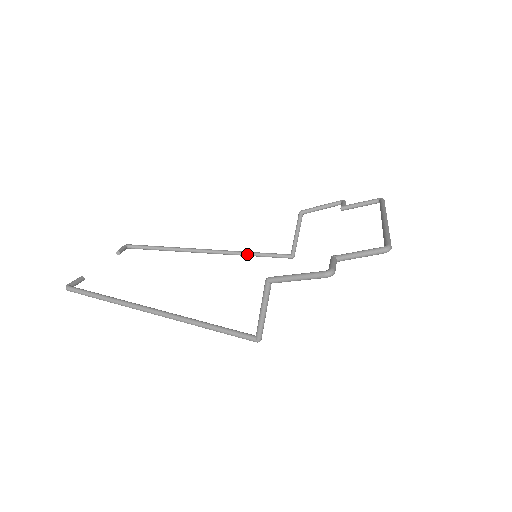
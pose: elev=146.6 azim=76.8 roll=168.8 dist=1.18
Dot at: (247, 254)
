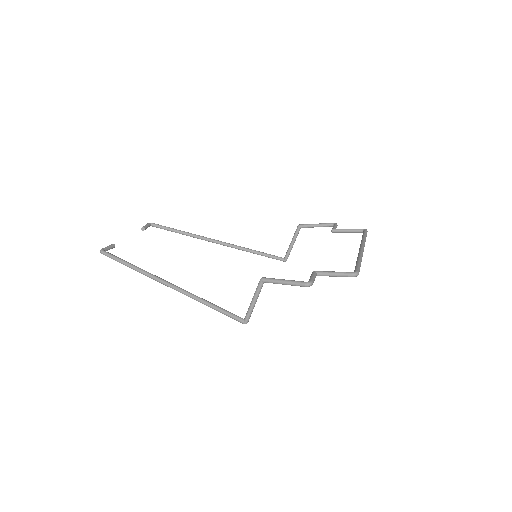
Dot at: (248, 251)
